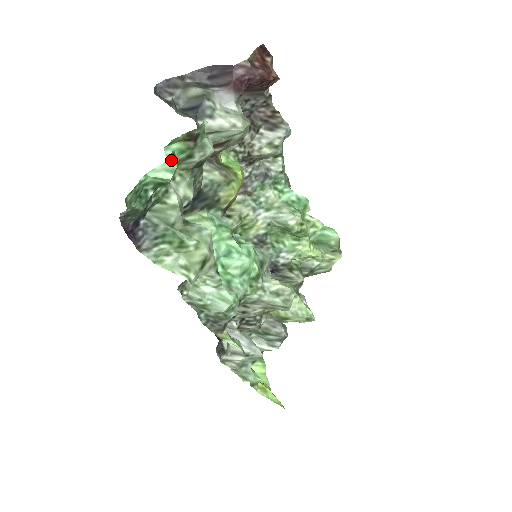
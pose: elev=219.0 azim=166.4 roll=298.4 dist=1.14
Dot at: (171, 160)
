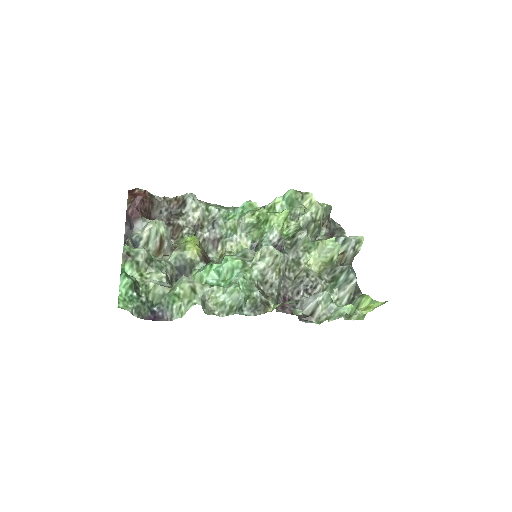
Dot at: (122, 274)
